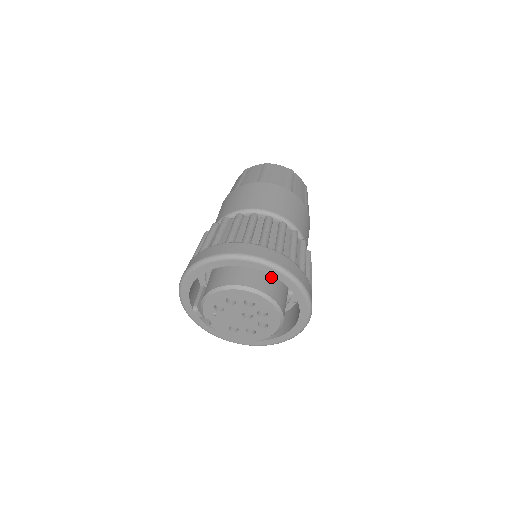
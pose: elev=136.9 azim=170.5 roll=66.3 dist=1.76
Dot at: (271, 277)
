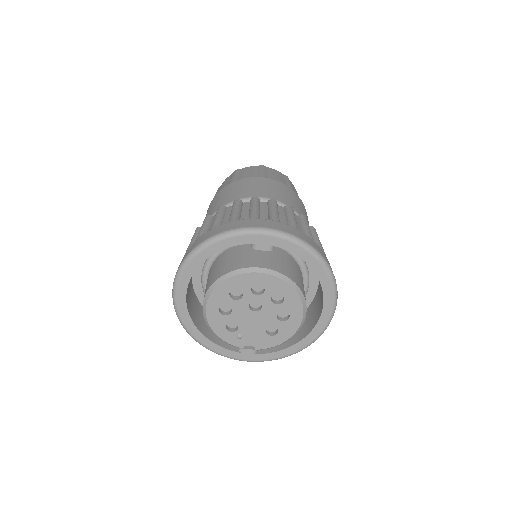
Dot at: (235, 255)
